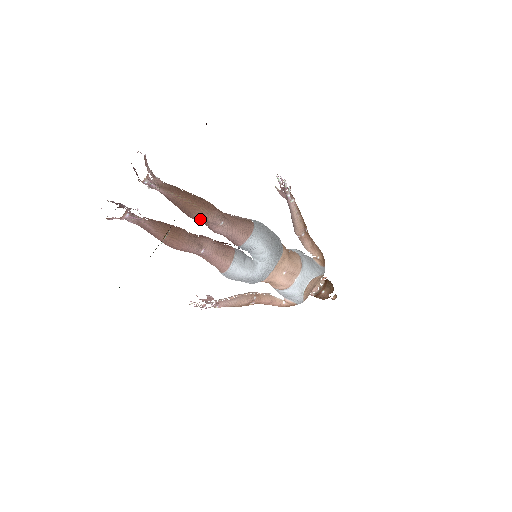
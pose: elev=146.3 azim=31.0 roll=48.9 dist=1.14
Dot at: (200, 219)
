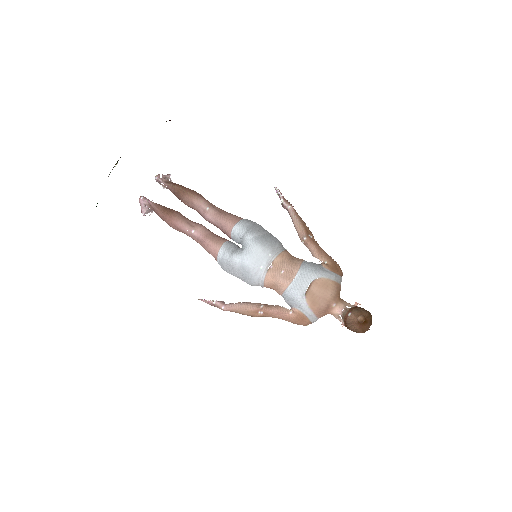
Dot at: (189, 202)
